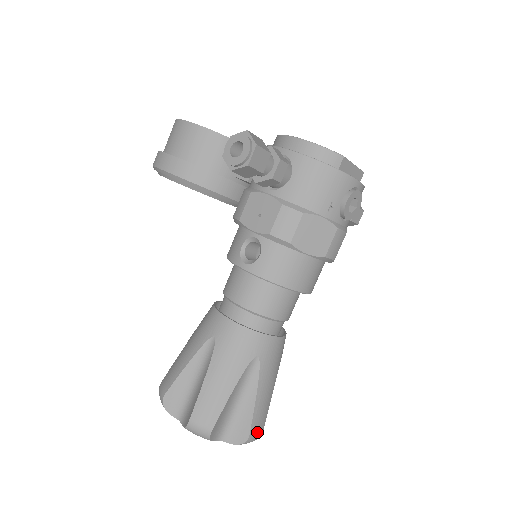
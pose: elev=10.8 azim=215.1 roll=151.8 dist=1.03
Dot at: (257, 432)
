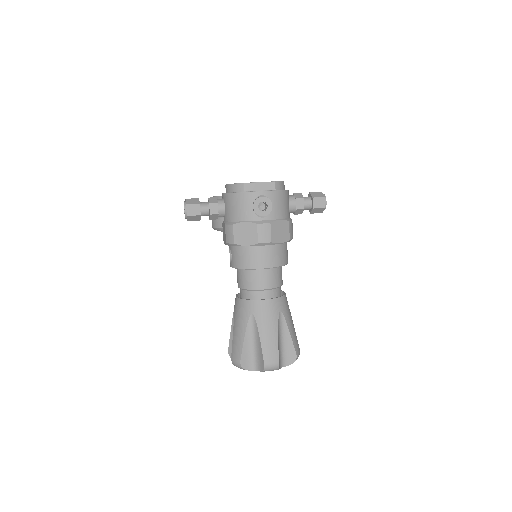
Dot at: (271, 362)
